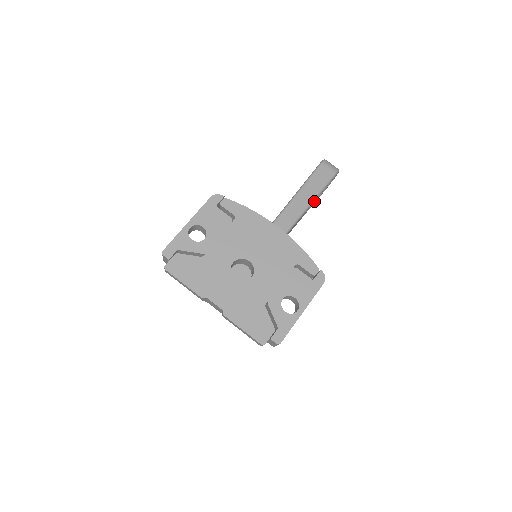
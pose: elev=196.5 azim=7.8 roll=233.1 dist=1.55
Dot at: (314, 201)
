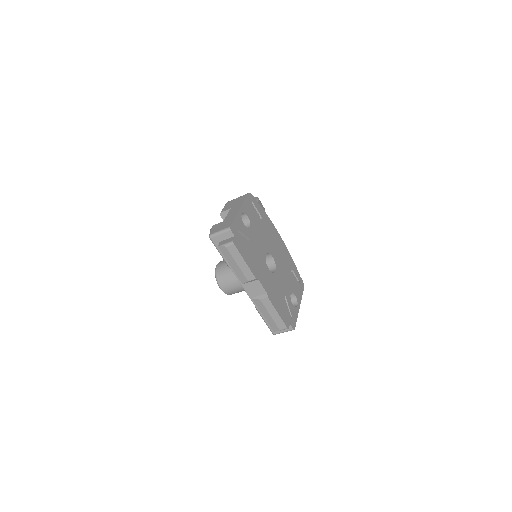
Dot at: occluded
